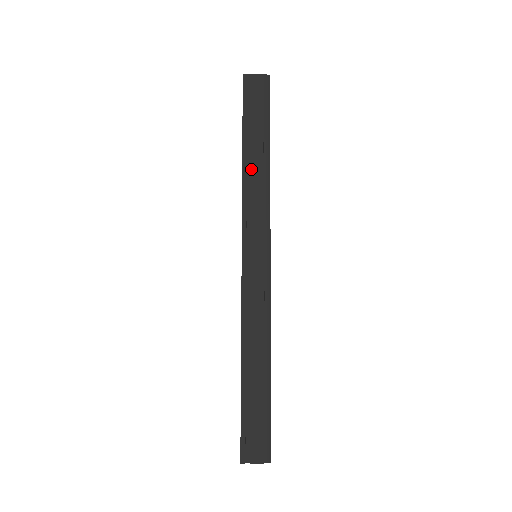
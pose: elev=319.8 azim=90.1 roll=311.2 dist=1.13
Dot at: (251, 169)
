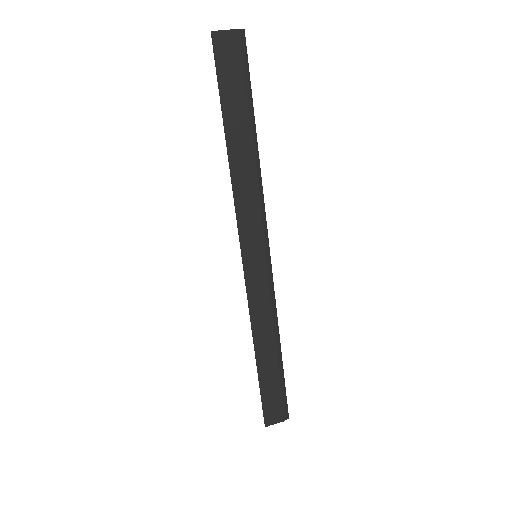
Dot at: (239, 162)
